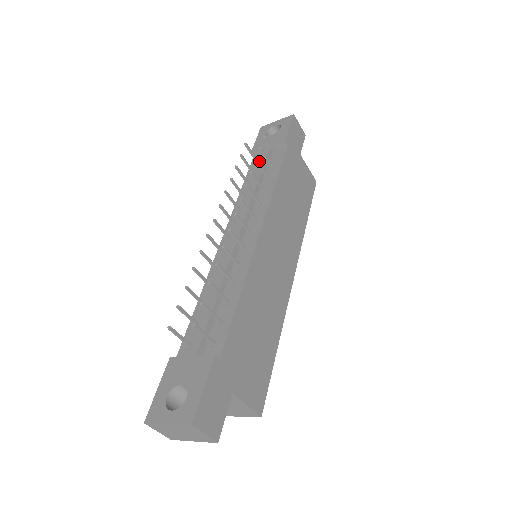
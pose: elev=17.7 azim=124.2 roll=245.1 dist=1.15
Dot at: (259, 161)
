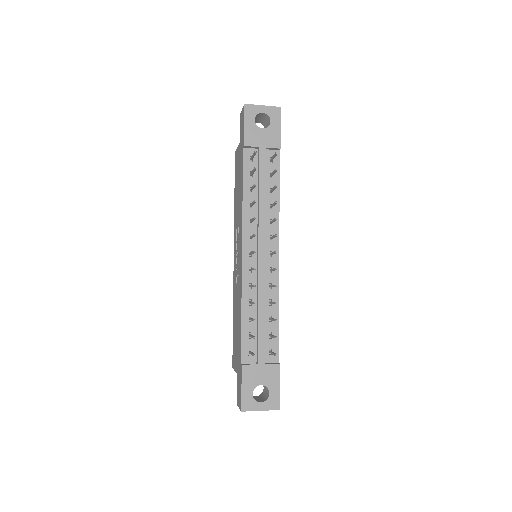
Dot at: (259, 165)
